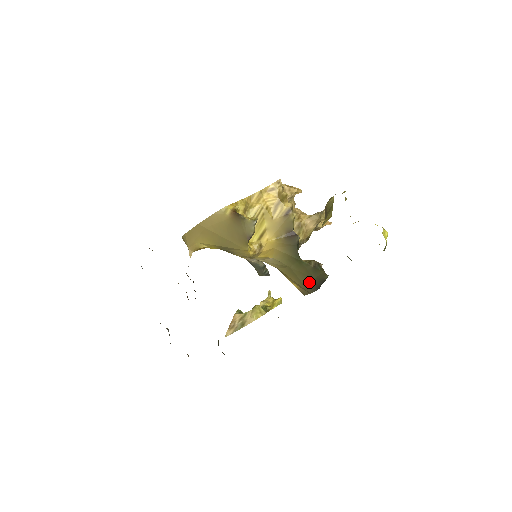
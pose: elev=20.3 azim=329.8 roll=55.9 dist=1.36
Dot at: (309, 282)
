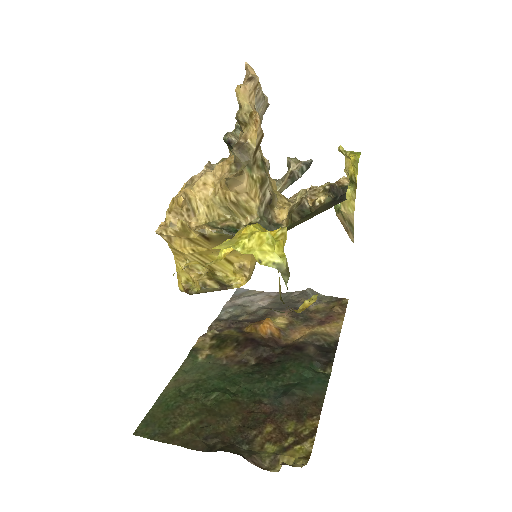
Dot at: (325, 210)
